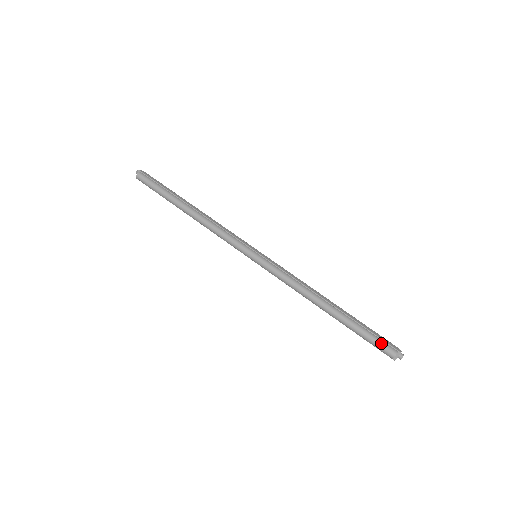
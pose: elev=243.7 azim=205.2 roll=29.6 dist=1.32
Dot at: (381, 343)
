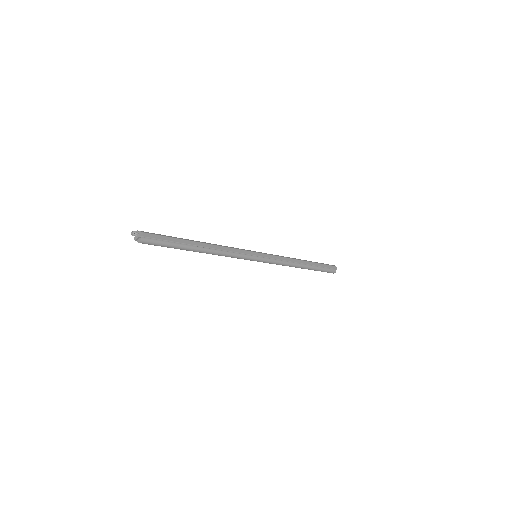
Dot at: (329, 271)
